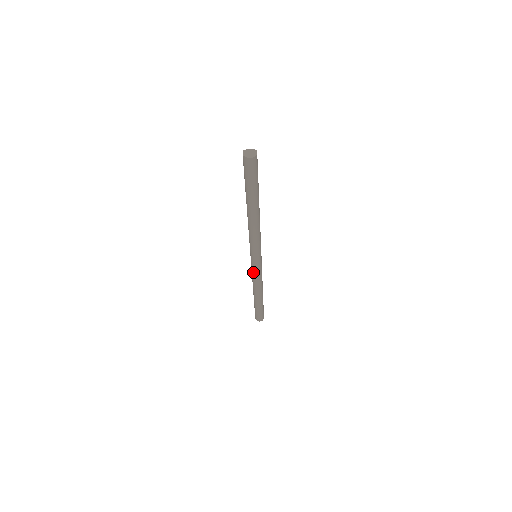
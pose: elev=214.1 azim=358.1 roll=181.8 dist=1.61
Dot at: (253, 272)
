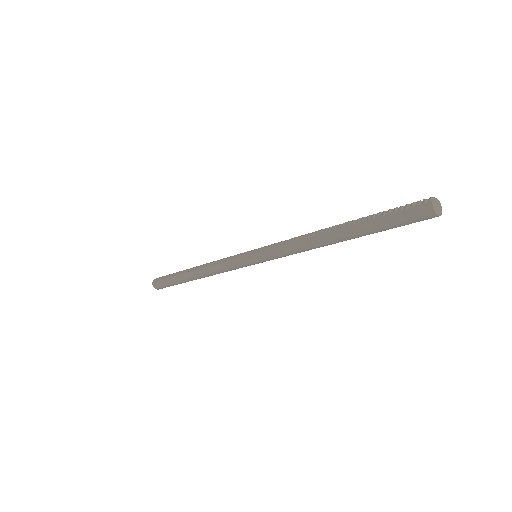
Dot at: (233, 268)
